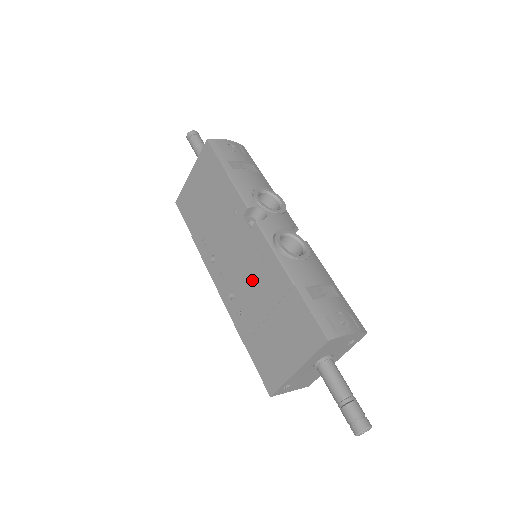
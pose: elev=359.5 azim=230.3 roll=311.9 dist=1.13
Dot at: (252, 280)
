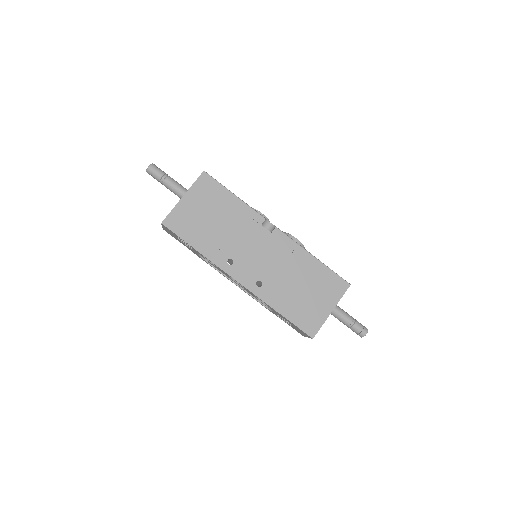
Dot at: (280, 267)
